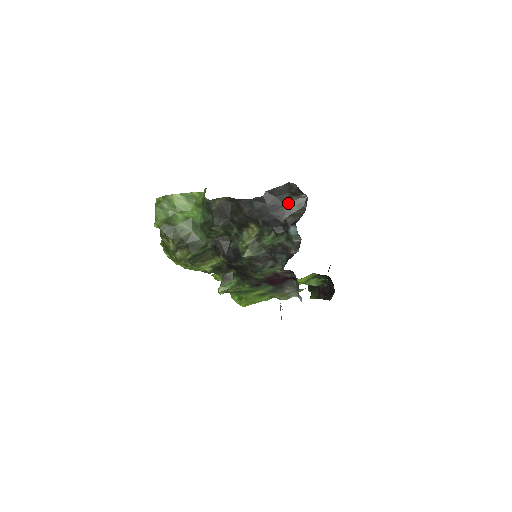
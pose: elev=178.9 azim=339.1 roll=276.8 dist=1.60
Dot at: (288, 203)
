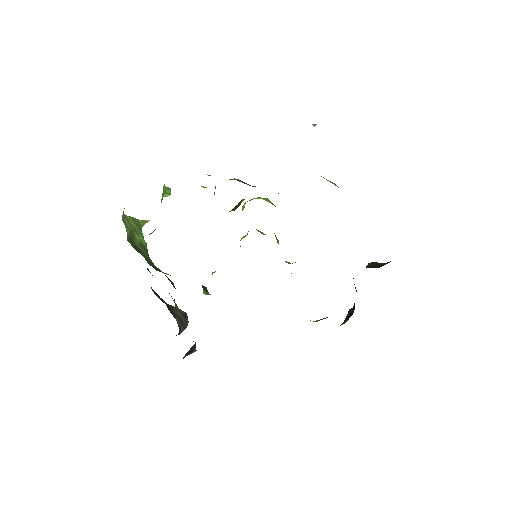
Dot at: (173, 308)
